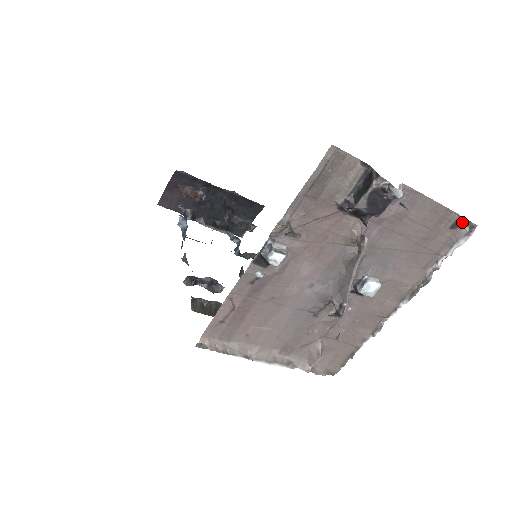
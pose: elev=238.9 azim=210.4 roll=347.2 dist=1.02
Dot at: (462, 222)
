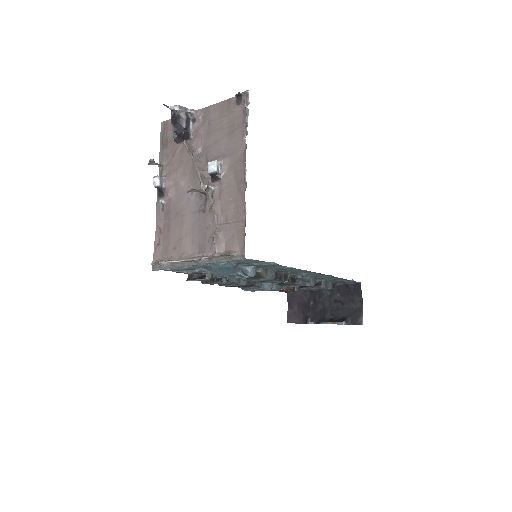
Dot at: (240, 97)
